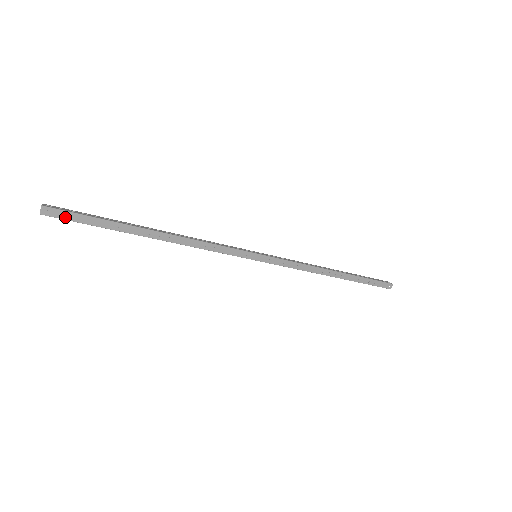
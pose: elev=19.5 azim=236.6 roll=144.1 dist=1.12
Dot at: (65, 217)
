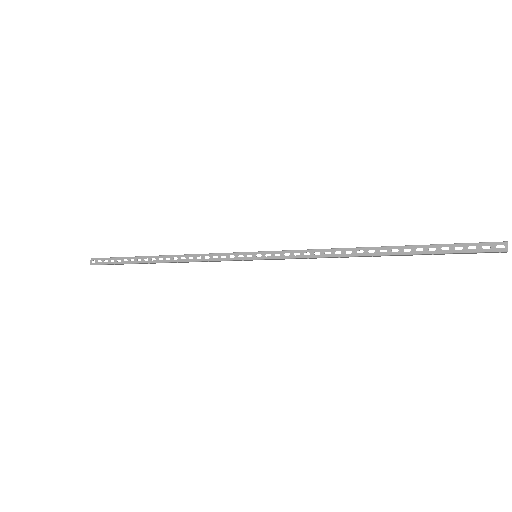
Dot at: occluded
